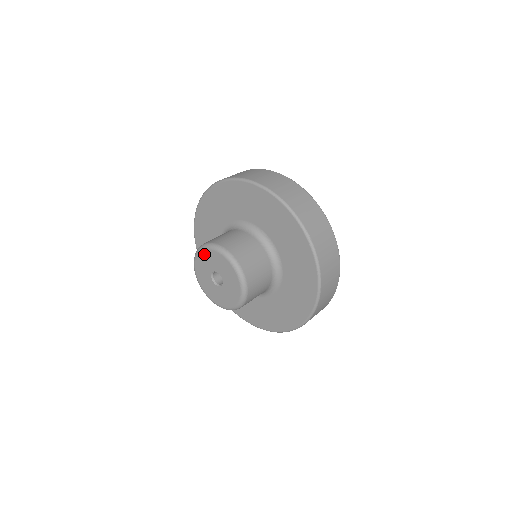
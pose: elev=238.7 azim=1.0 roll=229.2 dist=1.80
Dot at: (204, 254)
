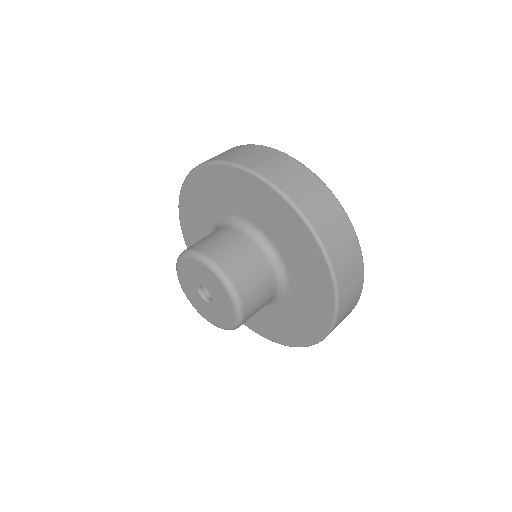
Dot at: (207, 272)
